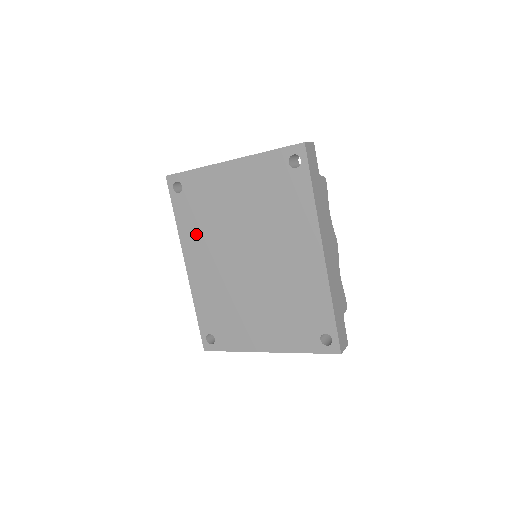
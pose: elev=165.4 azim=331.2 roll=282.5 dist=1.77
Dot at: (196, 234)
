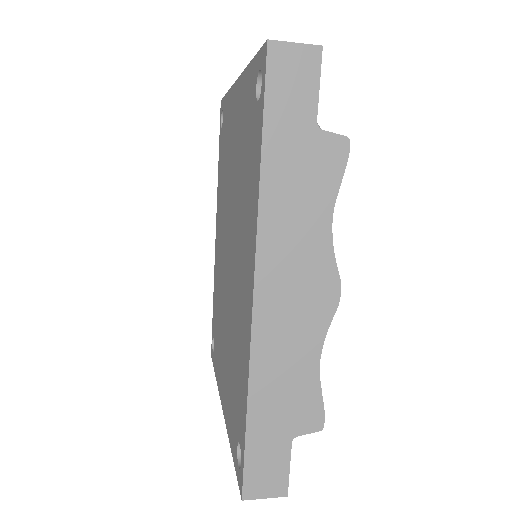
Dot at: (220, 194)
